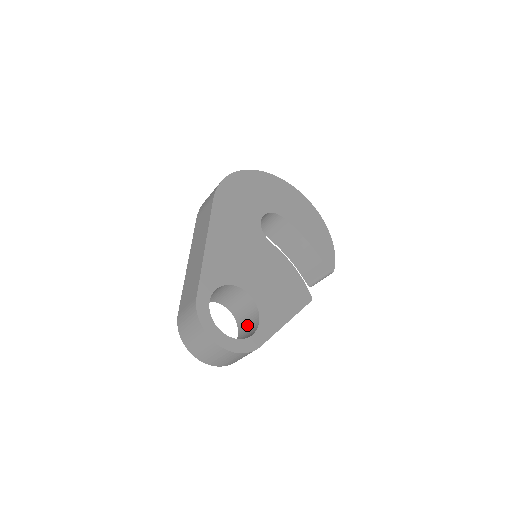
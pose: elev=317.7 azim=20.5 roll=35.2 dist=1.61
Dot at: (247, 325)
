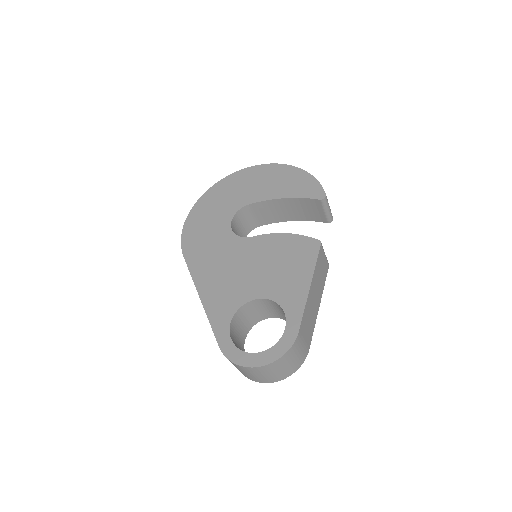
Dot at: occluded
